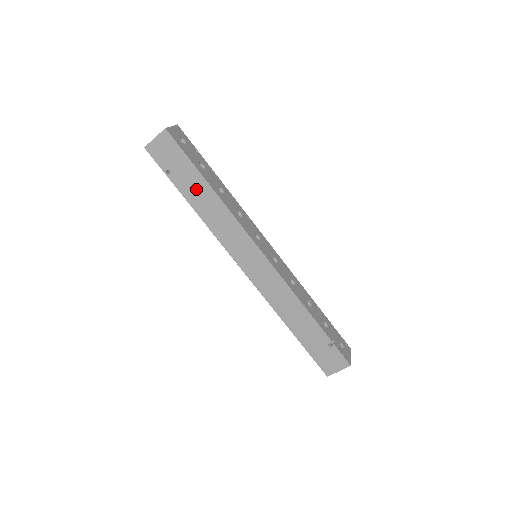
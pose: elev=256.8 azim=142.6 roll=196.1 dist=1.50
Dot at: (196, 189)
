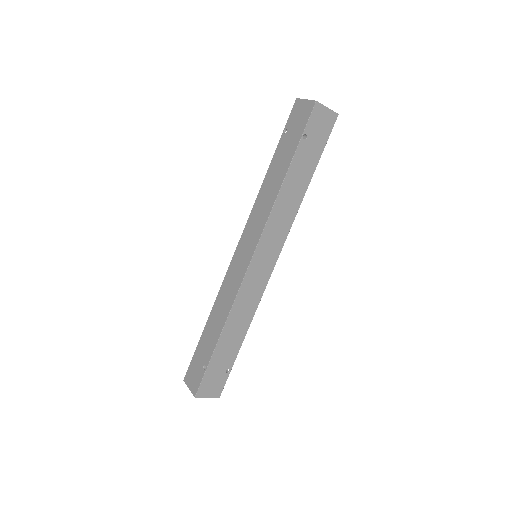
Dot at: (302, 172)
